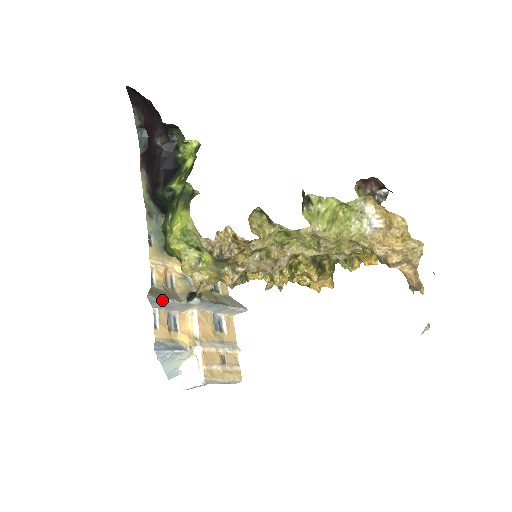
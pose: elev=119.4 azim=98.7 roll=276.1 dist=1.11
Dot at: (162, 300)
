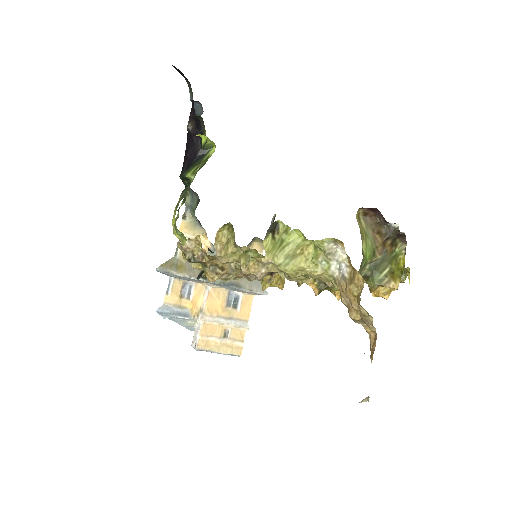
Dot at: (172, 273)
